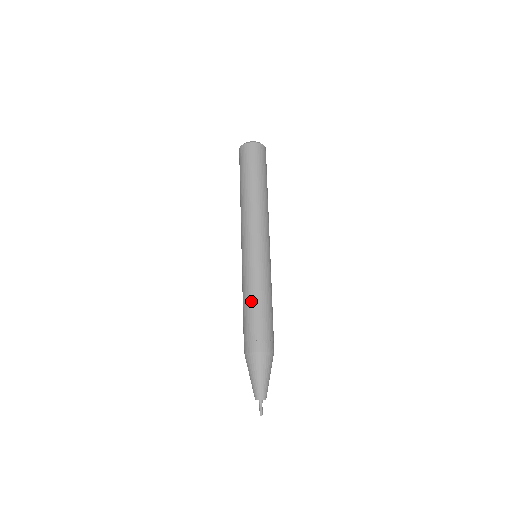
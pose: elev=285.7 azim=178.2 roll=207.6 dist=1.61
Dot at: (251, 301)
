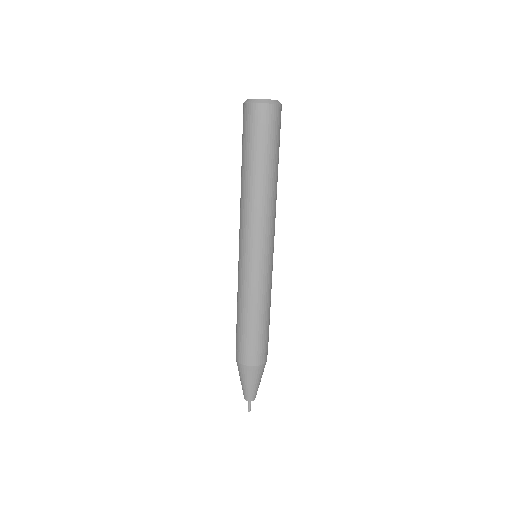
Dot at: (249, 316)
